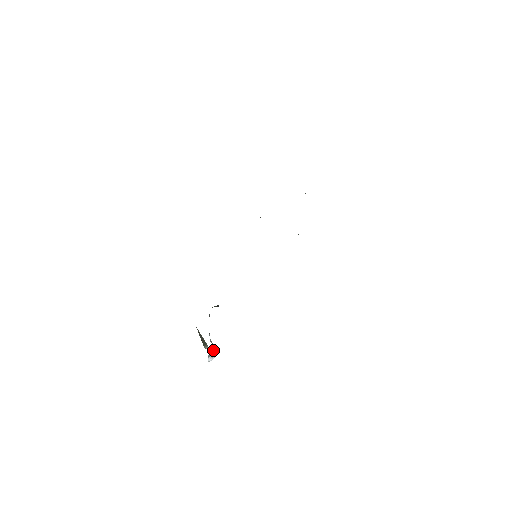
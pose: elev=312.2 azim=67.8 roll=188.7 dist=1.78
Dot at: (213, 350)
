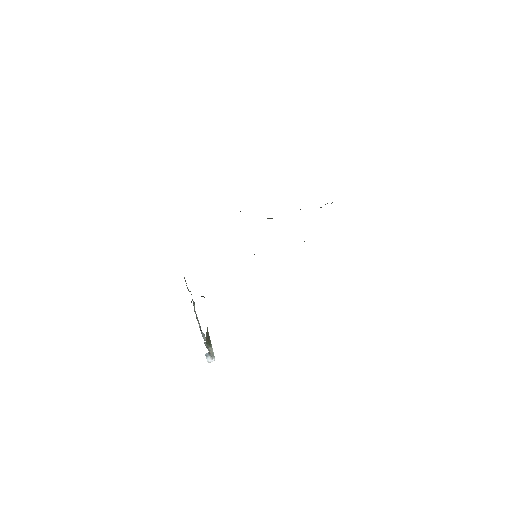
Dot at: (209, 349)
